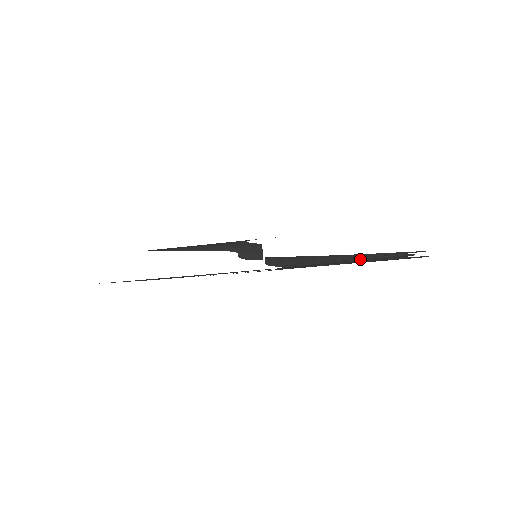
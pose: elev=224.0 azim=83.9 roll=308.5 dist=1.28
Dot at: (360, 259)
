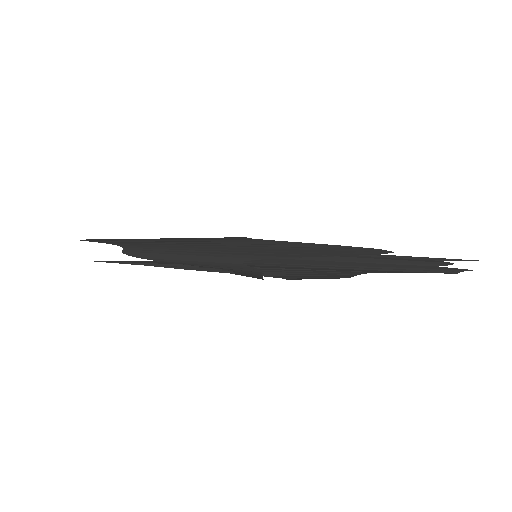
Dot at: (383, 259)
